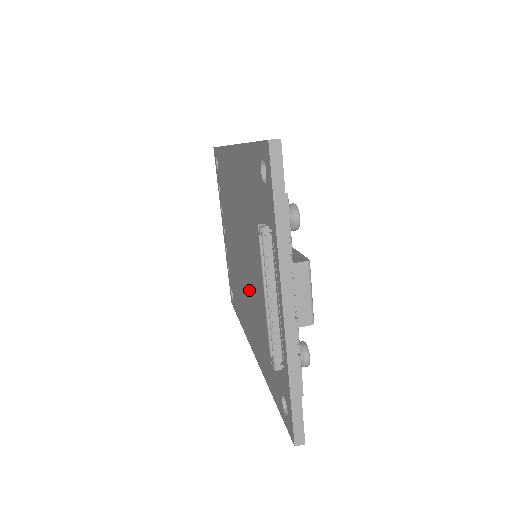
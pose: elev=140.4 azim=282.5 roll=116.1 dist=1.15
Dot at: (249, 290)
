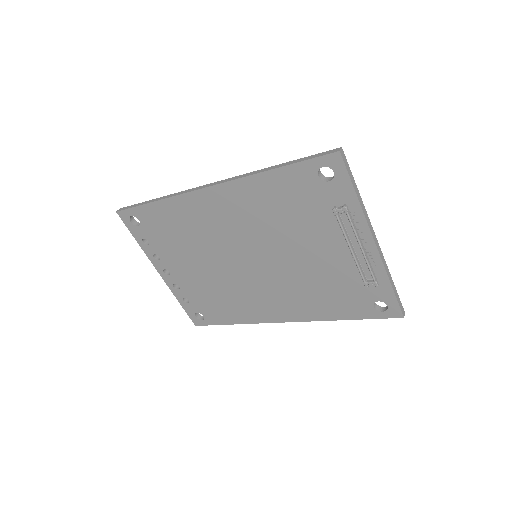
Dot at: (274, 279)
